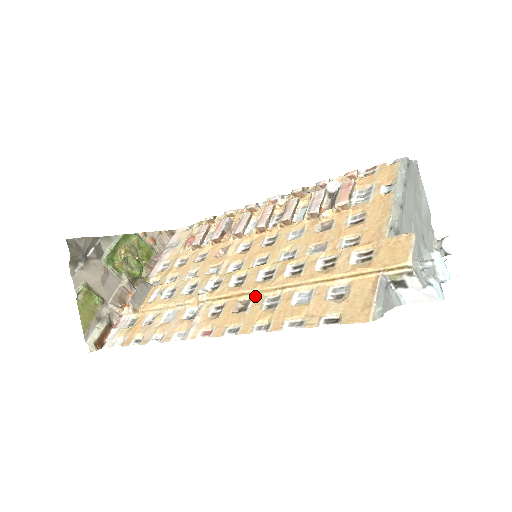
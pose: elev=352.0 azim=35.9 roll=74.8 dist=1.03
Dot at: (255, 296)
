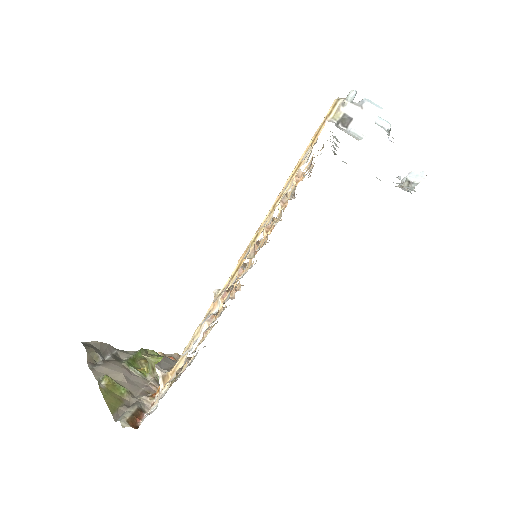
Dot at: occluded
